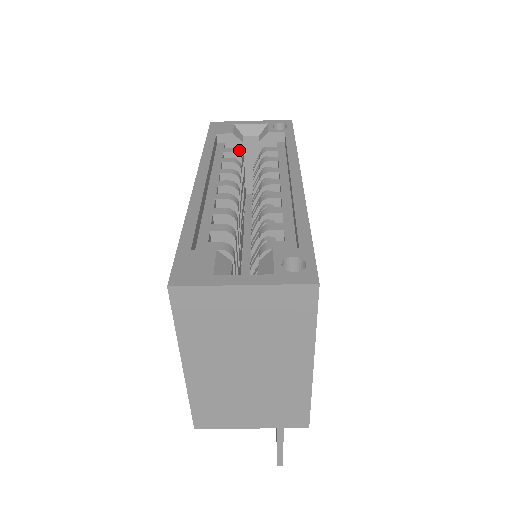
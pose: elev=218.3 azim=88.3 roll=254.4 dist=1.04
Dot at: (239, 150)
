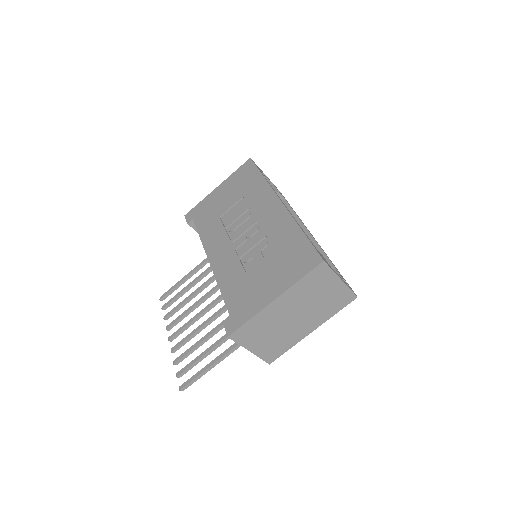
Dot at: occluded
